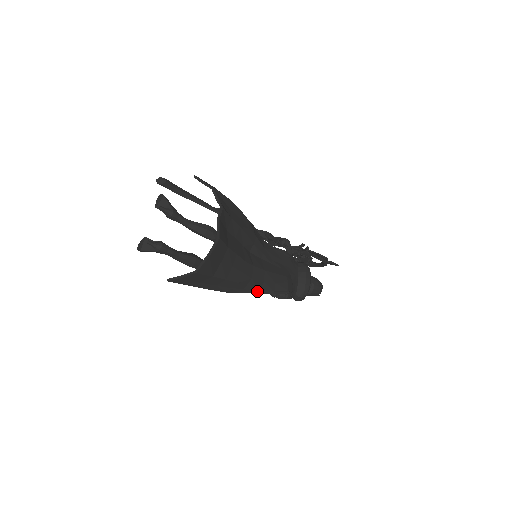
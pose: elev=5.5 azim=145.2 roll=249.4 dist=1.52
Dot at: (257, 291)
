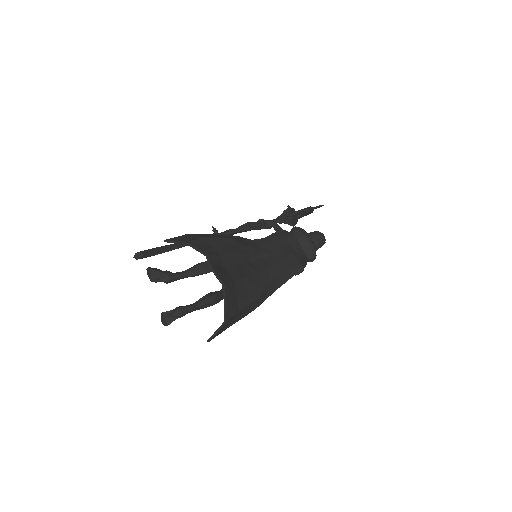
Dot at: (278, 286)
